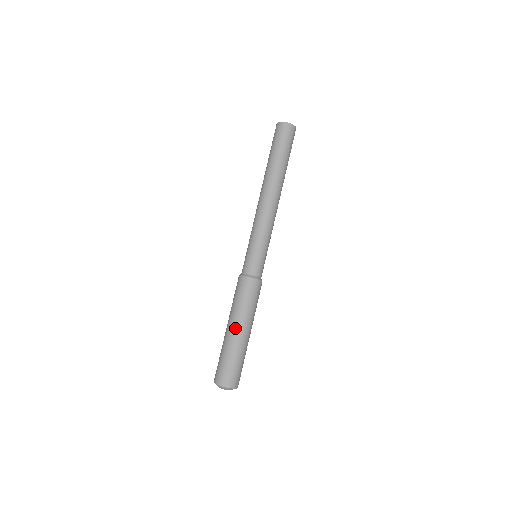
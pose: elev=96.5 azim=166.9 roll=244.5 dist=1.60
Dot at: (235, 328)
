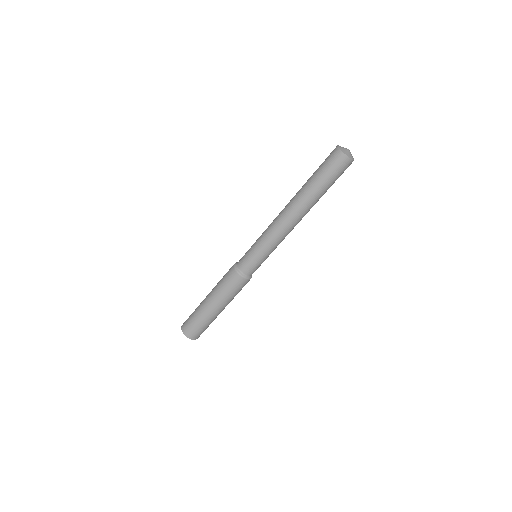
Dot at: (212, 305)
